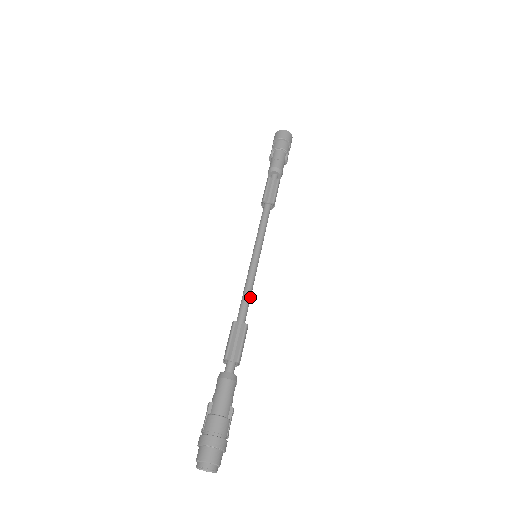
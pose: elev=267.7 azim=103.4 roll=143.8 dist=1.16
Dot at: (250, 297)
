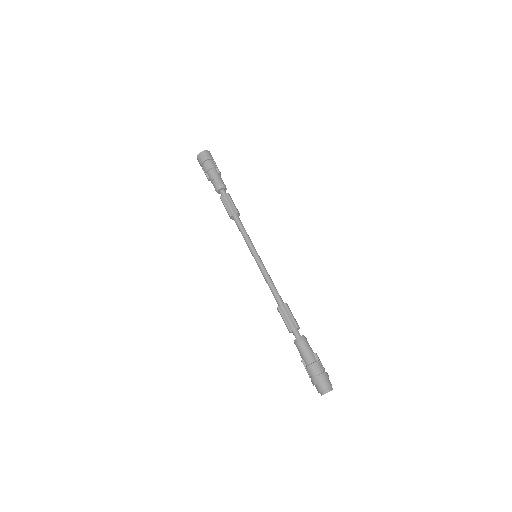
Dot at: (274, 285)
